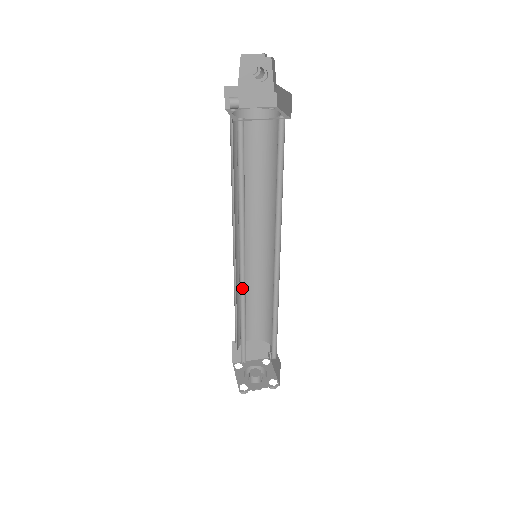
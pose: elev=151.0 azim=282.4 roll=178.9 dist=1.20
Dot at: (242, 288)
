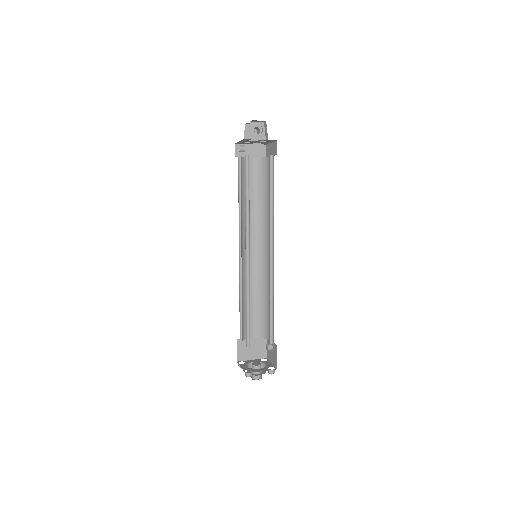
Dot at: (247, 277)
